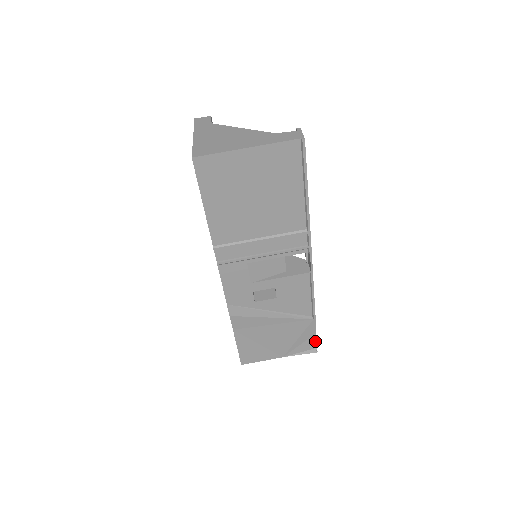
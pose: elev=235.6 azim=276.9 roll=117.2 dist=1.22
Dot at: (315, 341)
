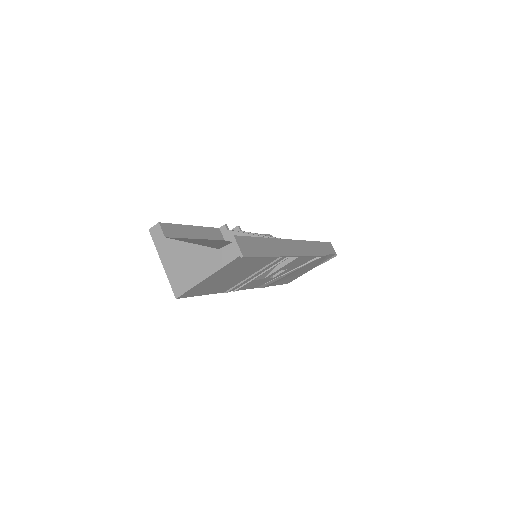
Dot at: (331, 255)
